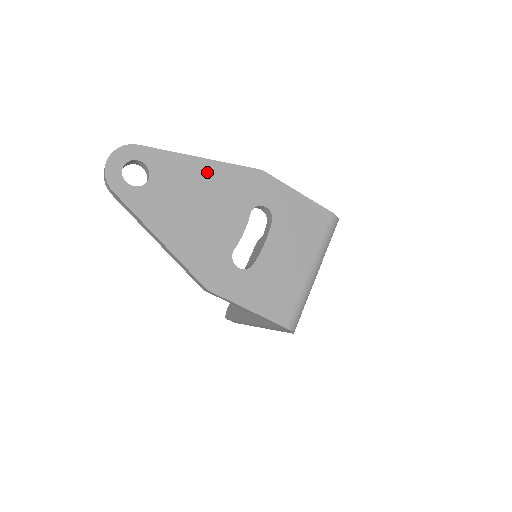
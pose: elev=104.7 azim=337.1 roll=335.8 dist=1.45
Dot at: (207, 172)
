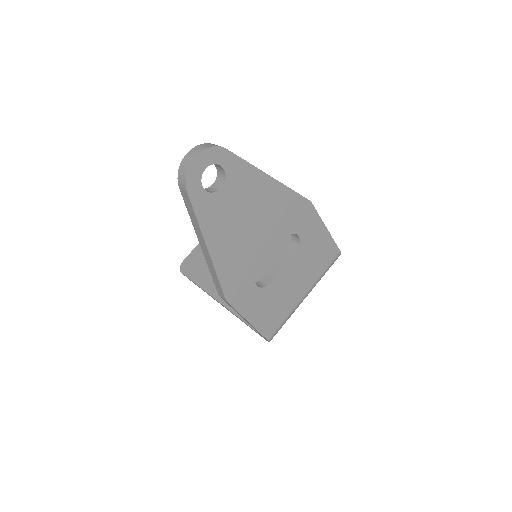
Dot at: (270, 192)
